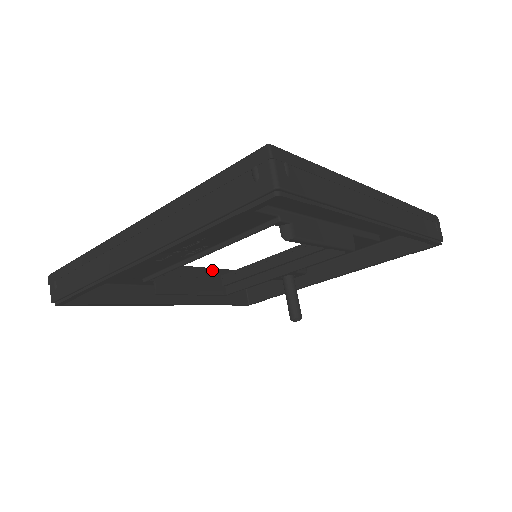
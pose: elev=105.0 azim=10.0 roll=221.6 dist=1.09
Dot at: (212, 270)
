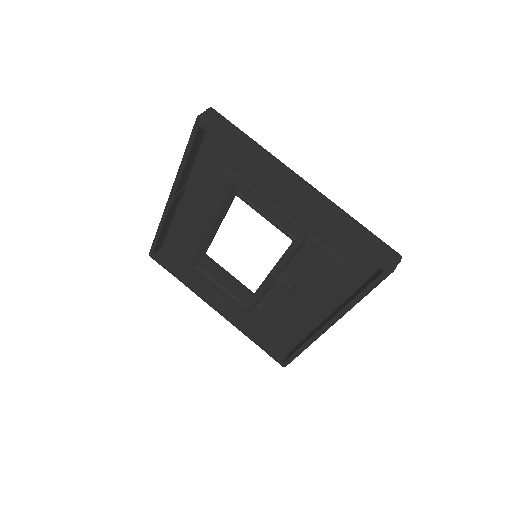
Dot at: (247, 289)
